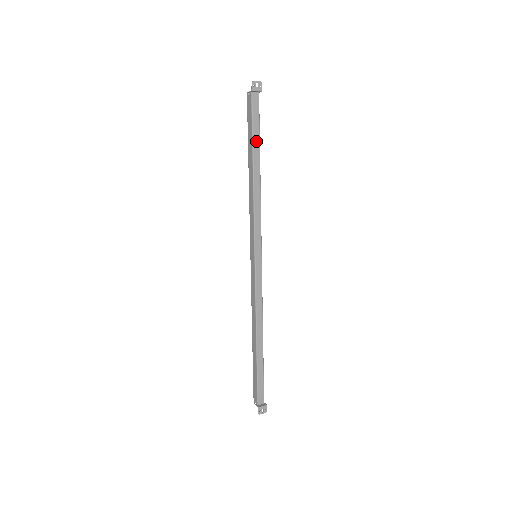
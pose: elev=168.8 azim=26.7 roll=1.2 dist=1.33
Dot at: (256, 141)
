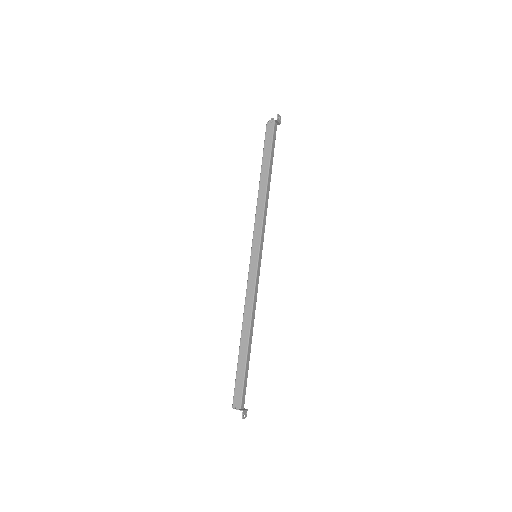
Dot at: (272, 159)
